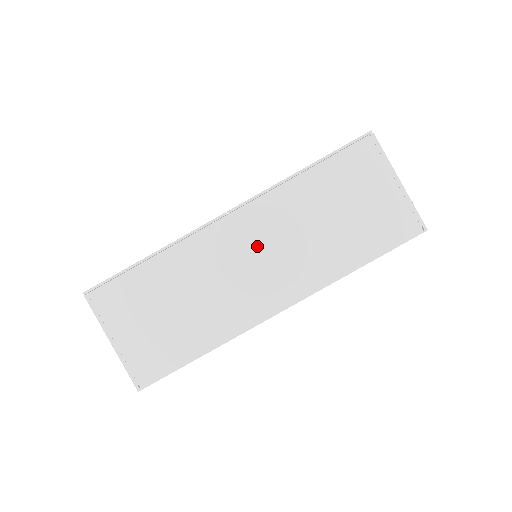
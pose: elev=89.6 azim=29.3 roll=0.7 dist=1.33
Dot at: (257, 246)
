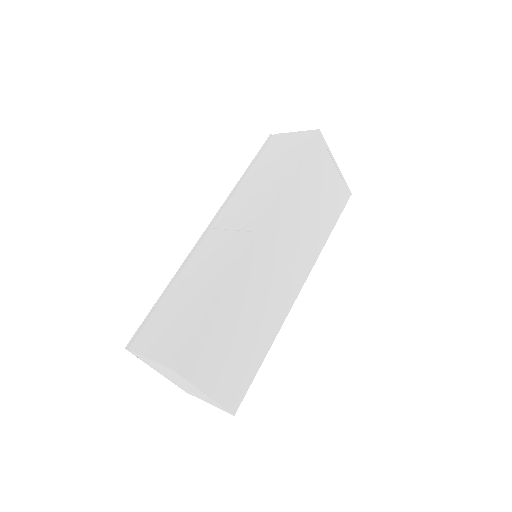
Dot at: (279, 250)
